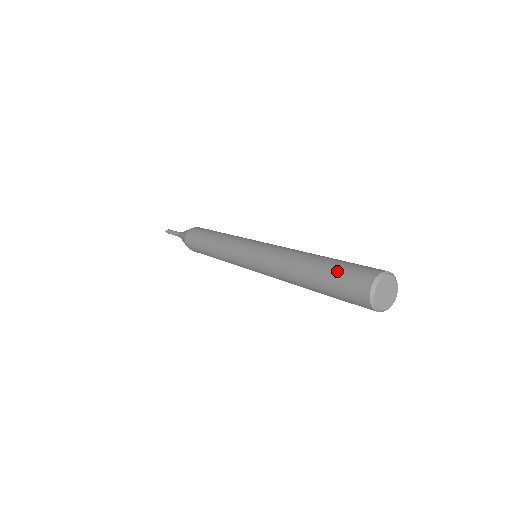
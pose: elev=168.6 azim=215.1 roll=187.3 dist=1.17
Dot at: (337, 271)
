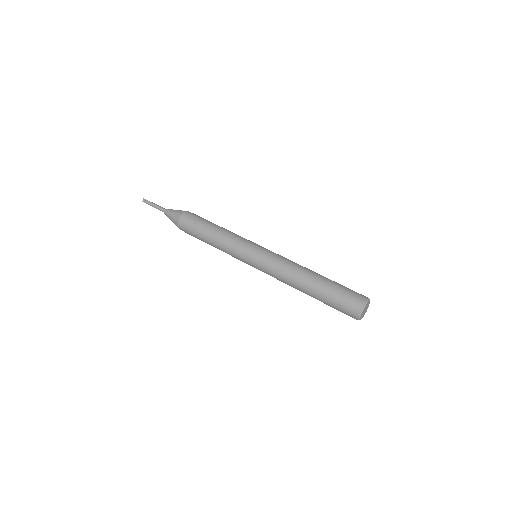
Dot at: (332, 301)
